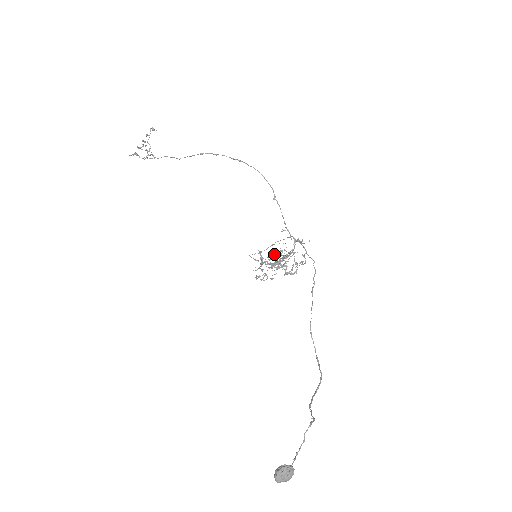
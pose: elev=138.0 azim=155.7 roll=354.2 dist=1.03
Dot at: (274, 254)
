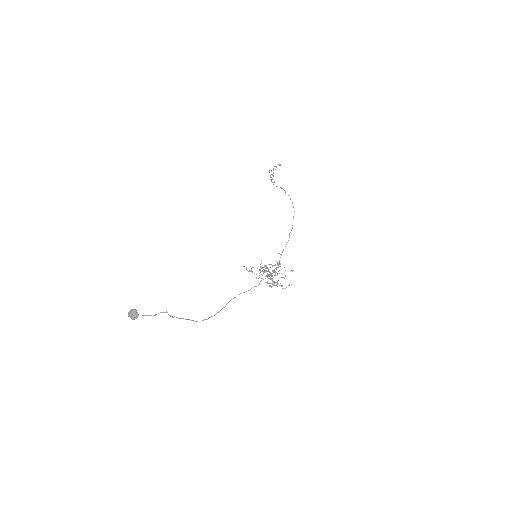
Dot at: (276, 272)
